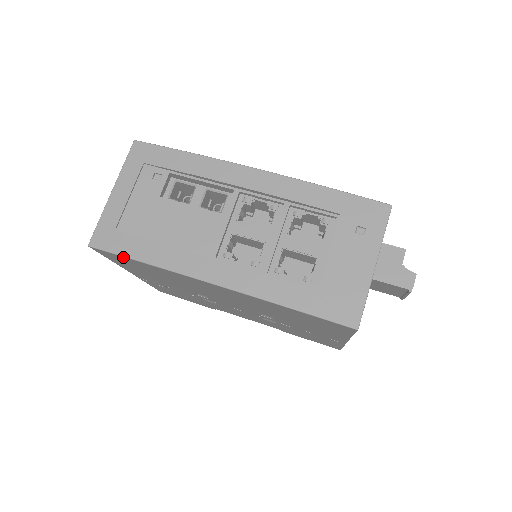
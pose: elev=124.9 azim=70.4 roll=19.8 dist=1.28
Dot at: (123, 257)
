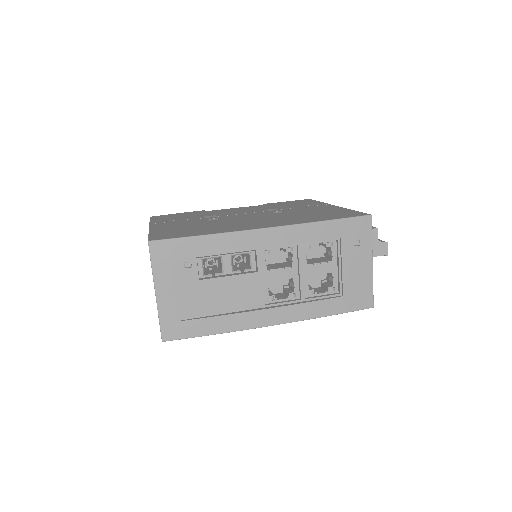
Dot at: (195, 336)
